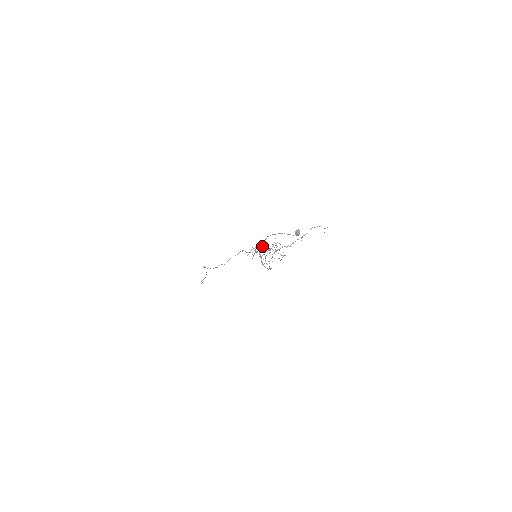
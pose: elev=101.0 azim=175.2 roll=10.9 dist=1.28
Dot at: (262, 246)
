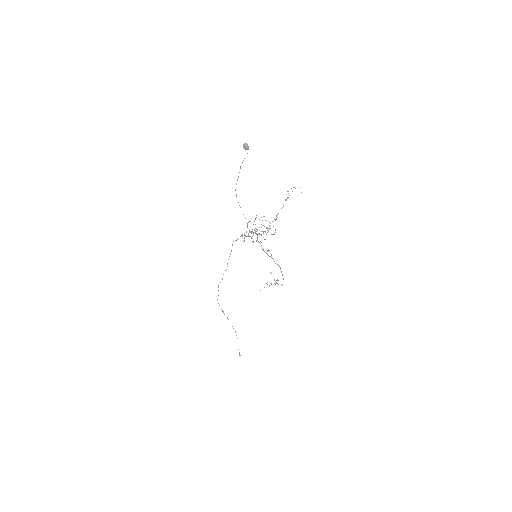
Dot at: (250, 231)
